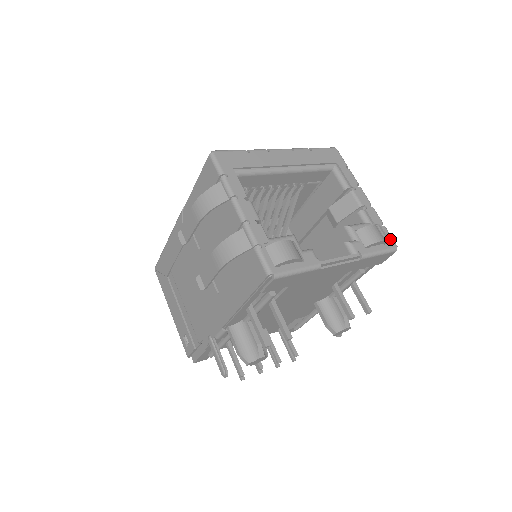
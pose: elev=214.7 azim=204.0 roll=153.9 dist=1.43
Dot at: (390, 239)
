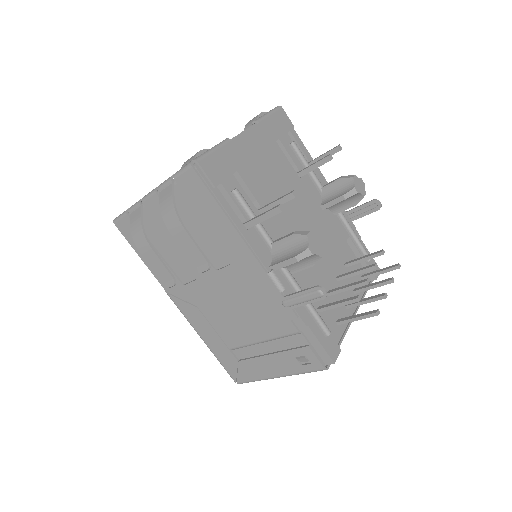
Dot at: occluded
